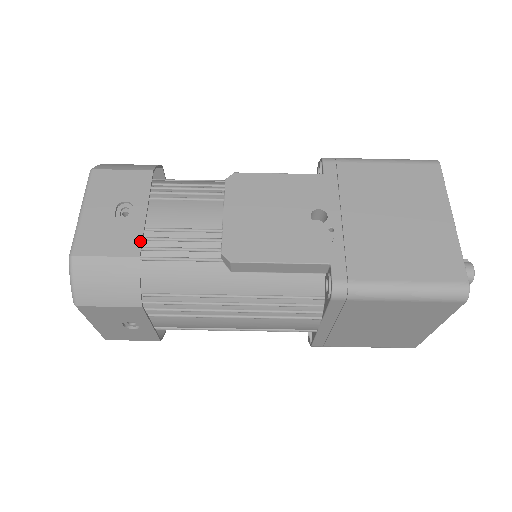
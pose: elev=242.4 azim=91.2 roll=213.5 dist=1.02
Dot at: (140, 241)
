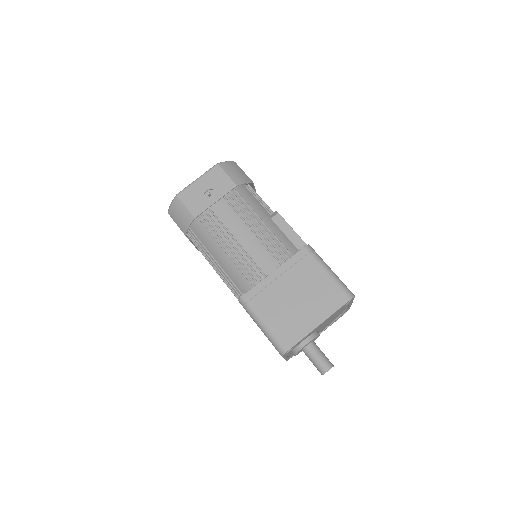
Dot at: (254, 186)
